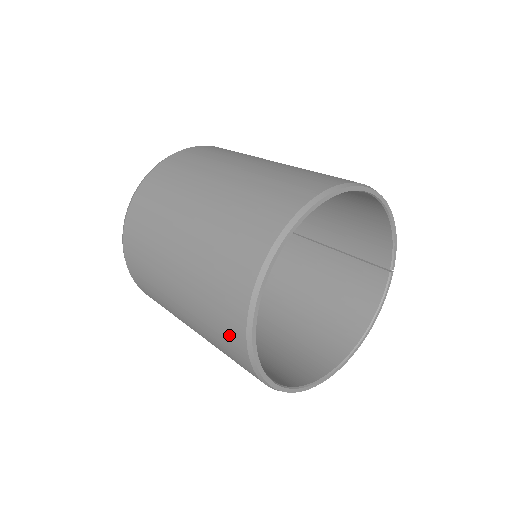
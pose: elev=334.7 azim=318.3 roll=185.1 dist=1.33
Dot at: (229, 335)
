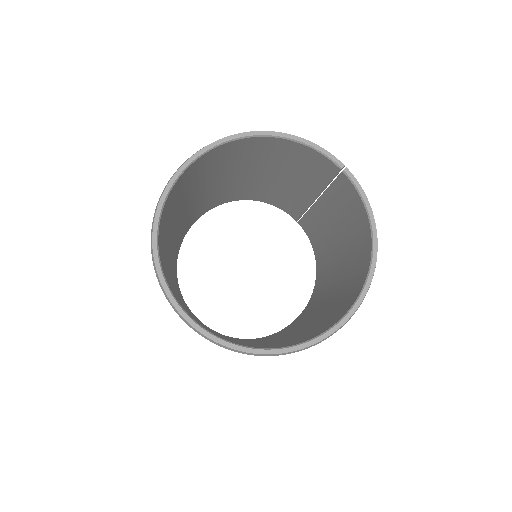
Dot at: occluded
